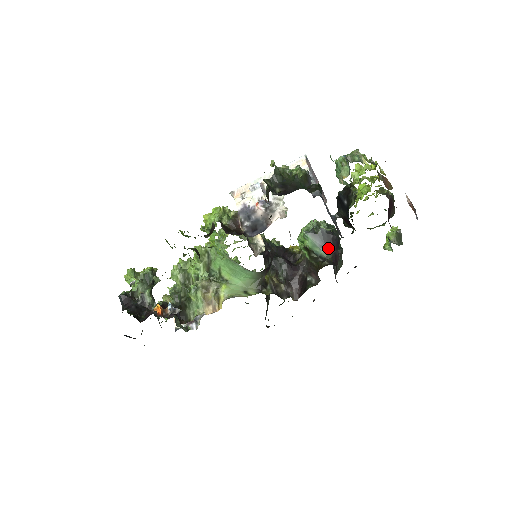
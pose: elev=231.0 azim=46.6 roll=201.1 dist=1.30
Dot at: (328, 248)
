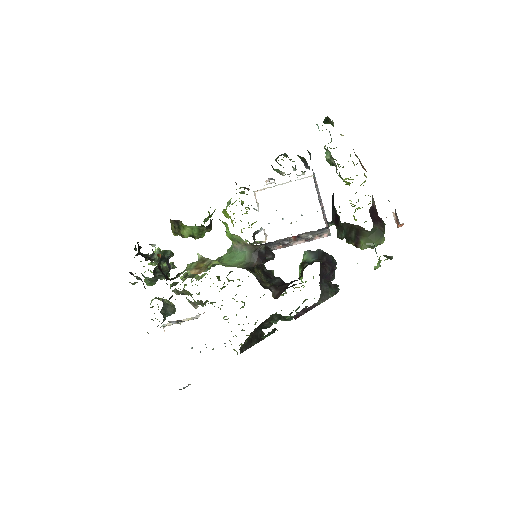
Dot at: (320, 259)
